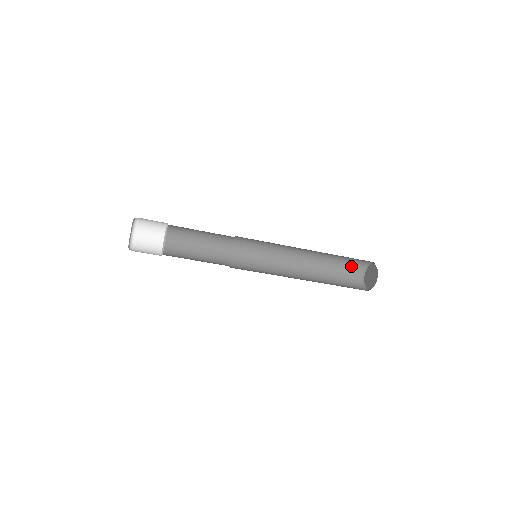
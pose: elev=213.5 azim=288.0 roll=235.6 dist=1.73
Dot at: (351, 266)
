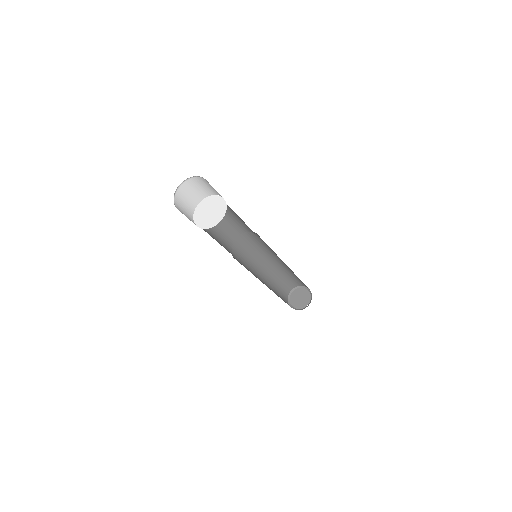
Dot at: (284, 290)
